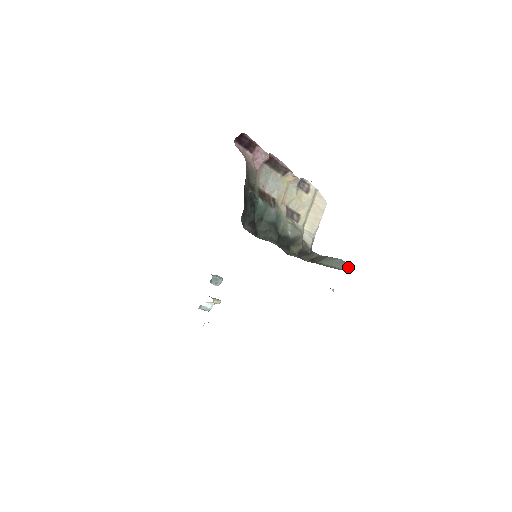
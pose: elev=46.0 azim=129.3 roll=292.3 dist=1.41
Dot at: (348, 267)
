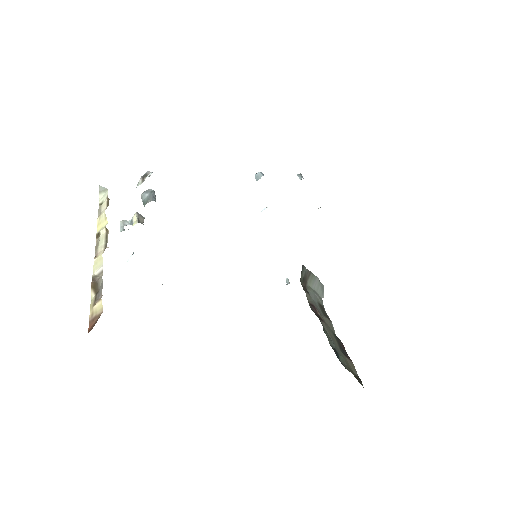
Dot at: (323, 292)
